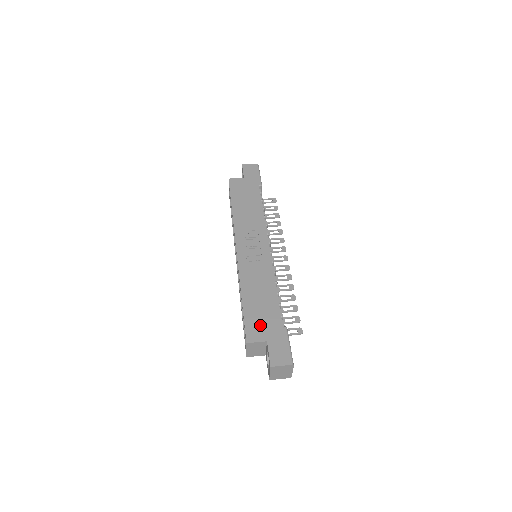
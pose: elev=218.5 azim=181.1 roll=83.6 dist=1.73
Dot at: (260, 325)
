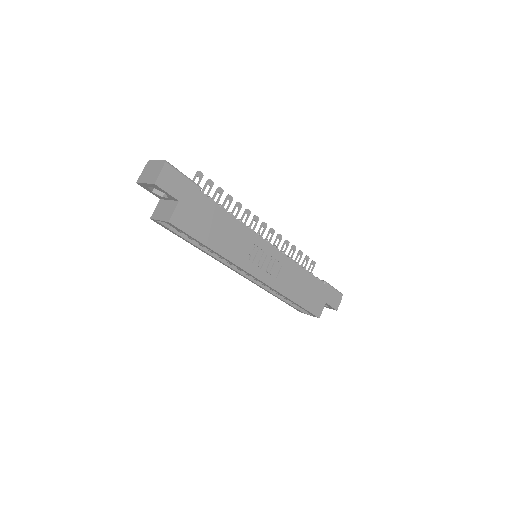
Dot at: (316, 301)
